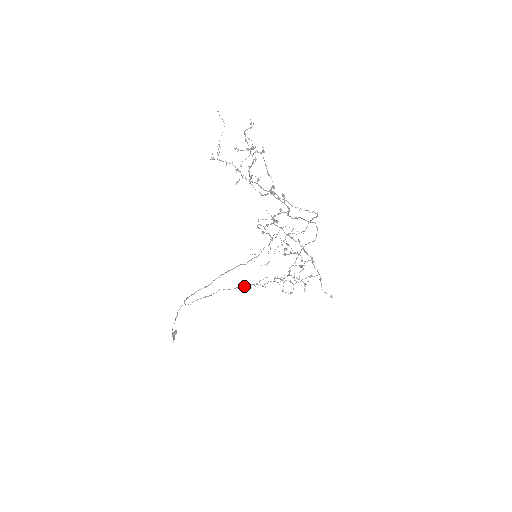
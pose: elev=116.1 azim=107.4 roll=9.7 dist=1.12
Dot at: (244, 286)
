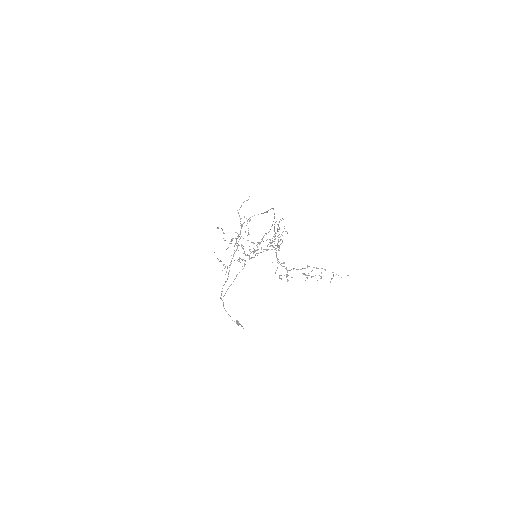
Dot at: occluded
